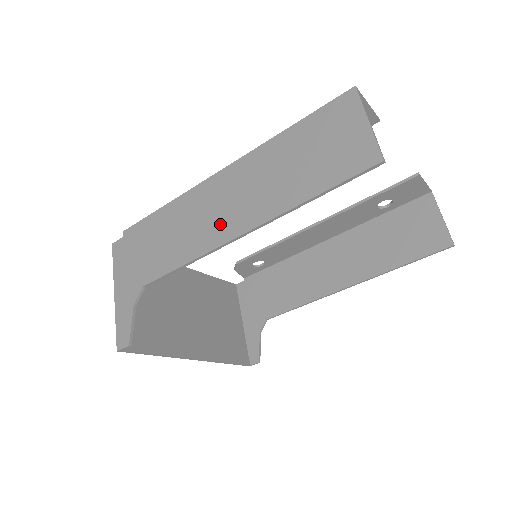
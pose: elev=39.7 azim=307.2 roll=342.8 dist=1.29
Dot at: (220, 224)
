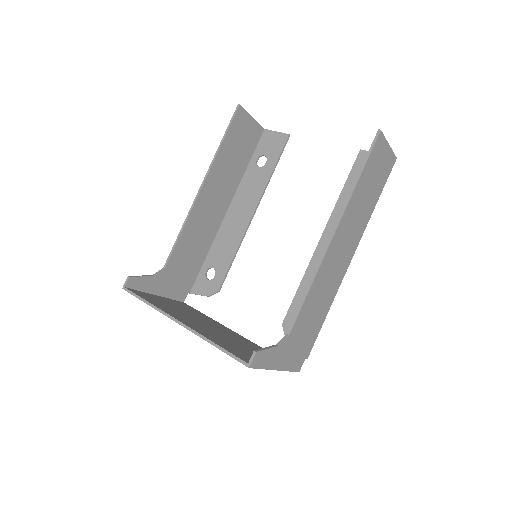
Dot at: (203, 205)
